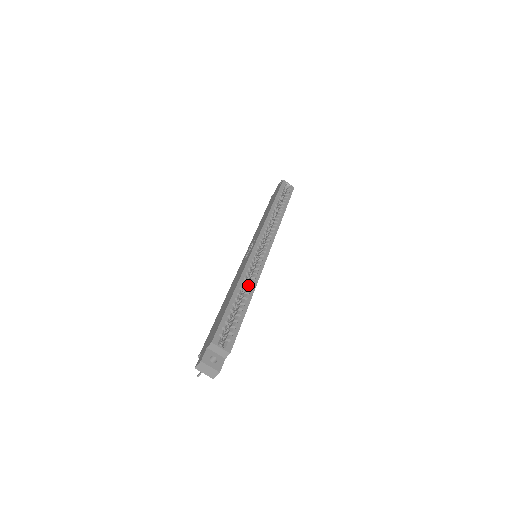
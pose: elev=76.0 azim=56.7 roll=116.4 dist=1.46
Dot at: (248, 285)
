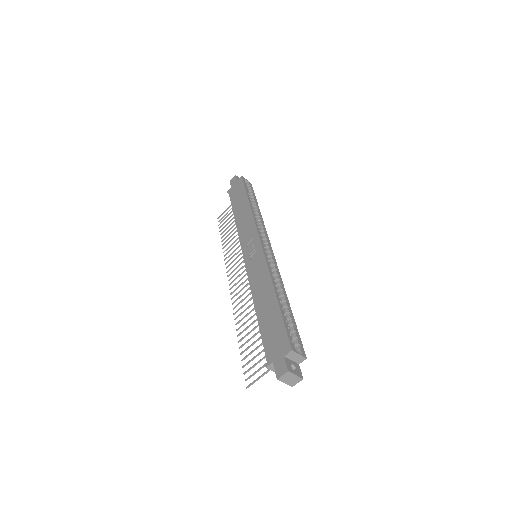
Dot at: (278, 287)
